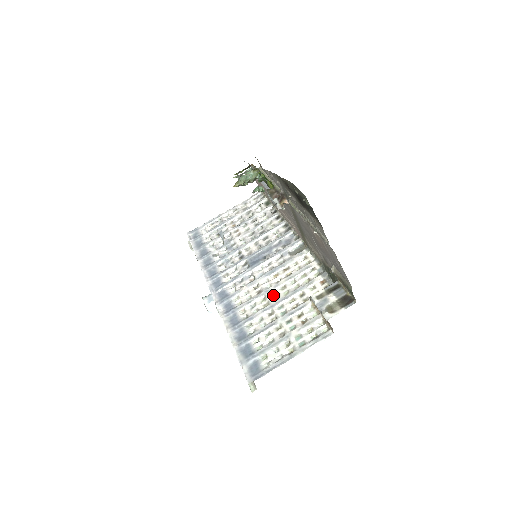
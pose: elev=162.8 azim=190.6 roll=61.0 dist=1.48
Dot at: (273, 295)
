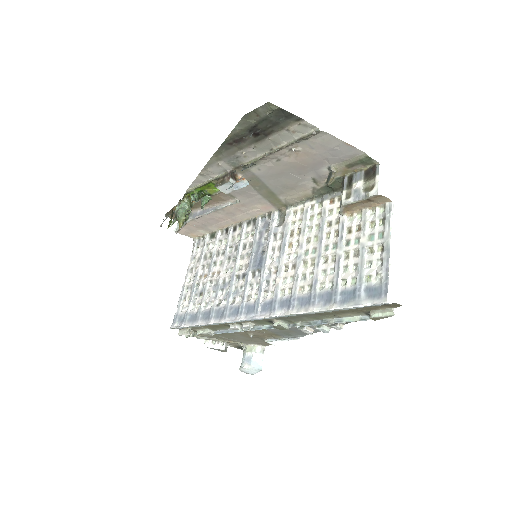
Dot at: (308, 252)
